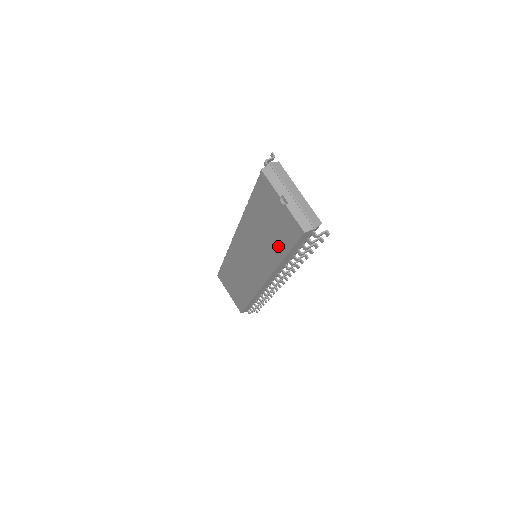
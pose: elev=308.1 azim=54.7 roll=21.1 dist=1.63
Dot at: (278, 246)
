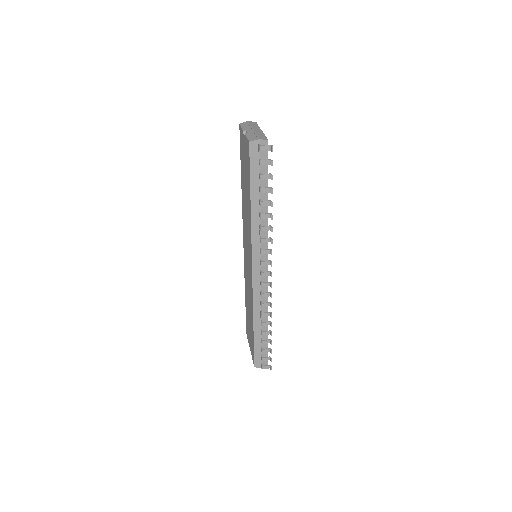
Dot at: (248, 194)
